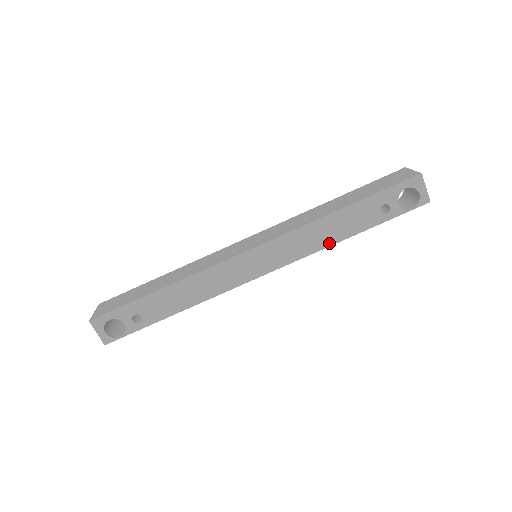
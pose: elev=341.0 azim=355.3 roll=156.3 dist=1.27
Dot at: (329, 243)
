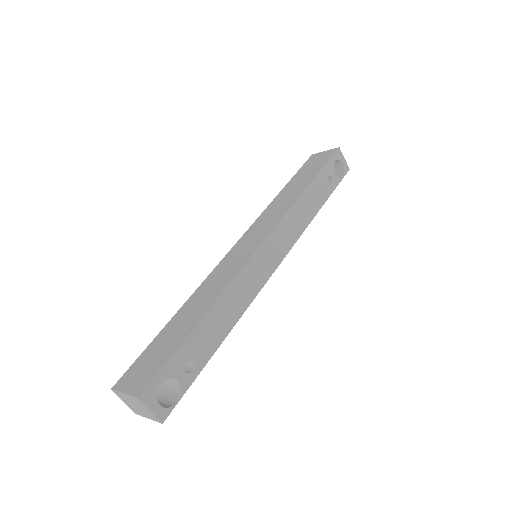
Dot at: (309, 220)
